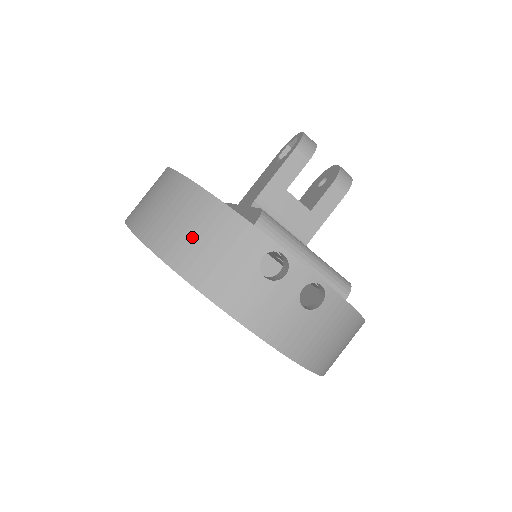
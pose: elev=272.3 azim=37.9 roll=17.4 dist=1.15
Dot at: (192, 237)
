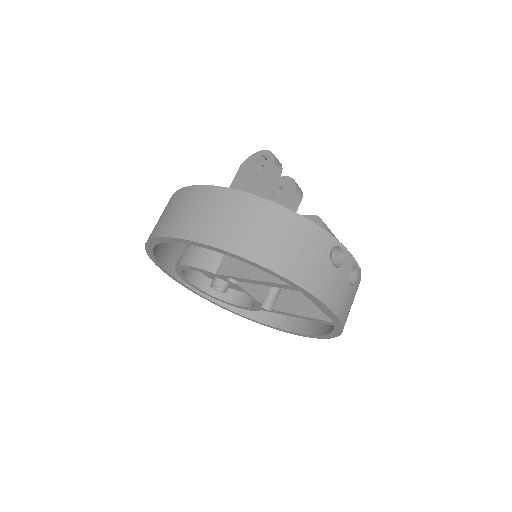
Dot at: (280, 243)
